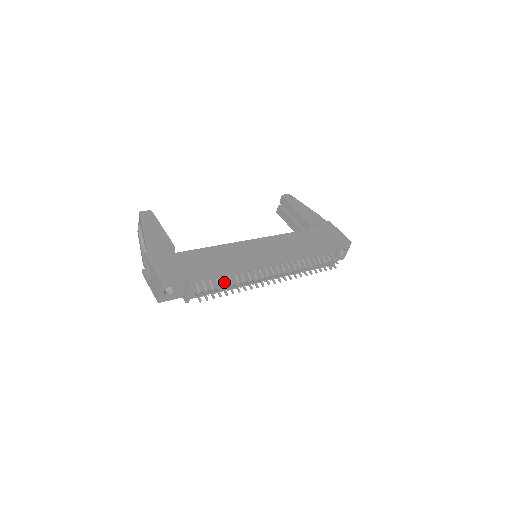
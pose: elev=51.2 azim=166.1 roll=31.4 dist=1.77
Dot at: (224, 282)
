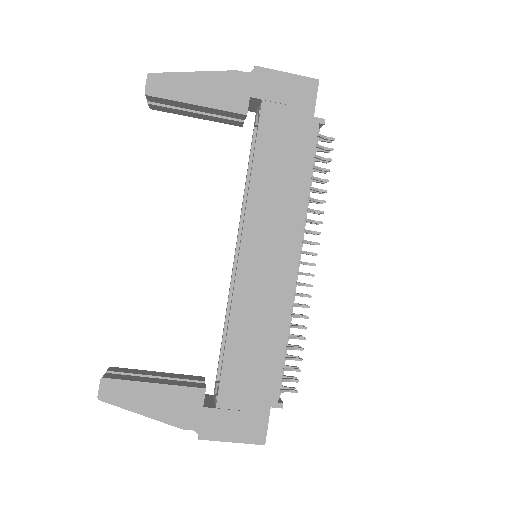
Dot at: (290, 349)
